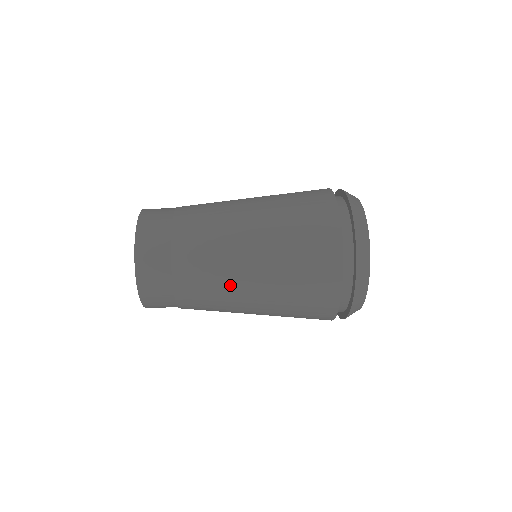
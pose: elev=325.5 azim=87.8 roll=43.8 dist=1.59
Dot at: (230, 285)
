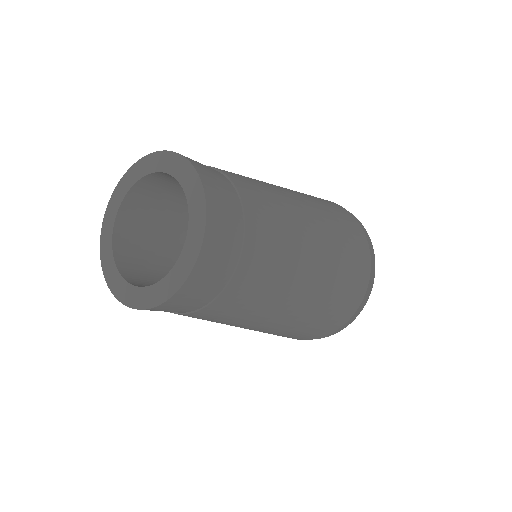
Dot at: (291, 209)
